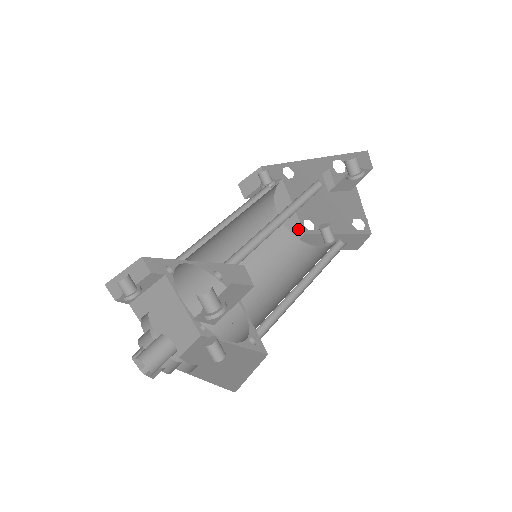
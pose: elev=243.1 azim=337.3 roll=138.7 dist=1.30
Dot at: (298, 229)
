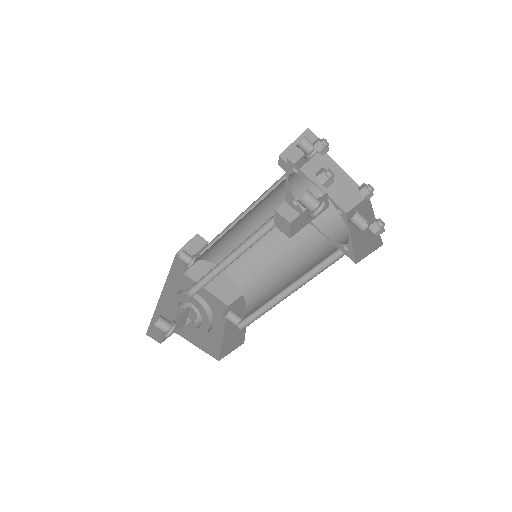
Dot at: (357, 193)
